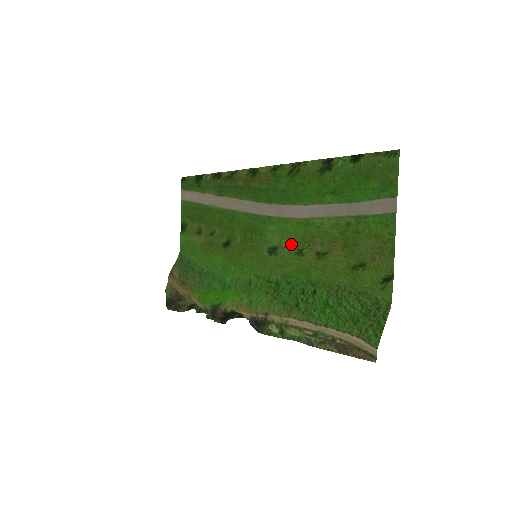
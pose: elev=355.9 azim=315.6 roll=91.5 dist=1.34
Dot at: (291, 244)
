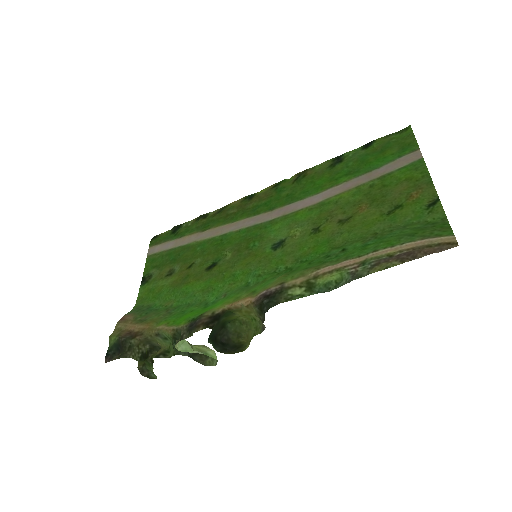
Dot at: (303, 229)
